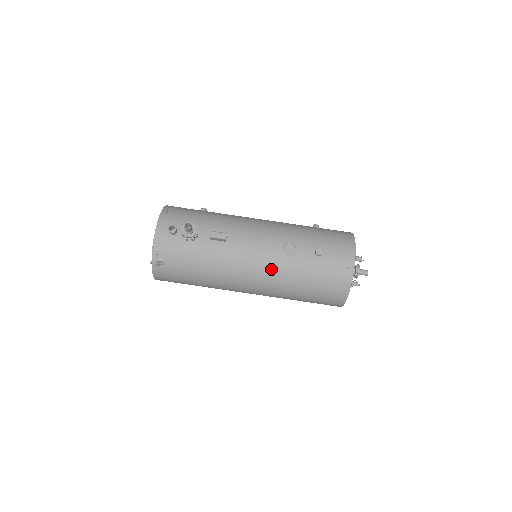
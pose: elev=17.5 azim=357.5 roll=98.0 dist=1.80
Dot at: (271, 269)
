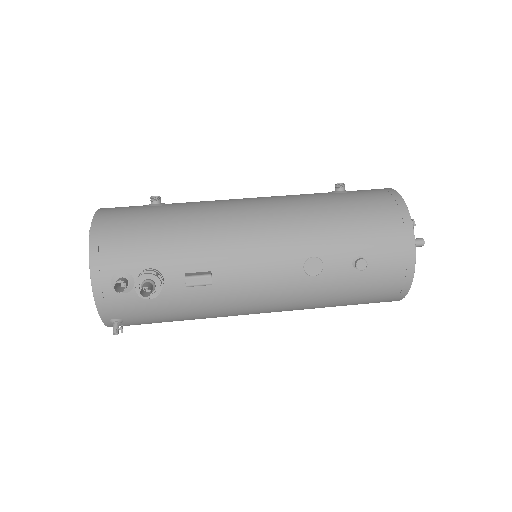
Dot at: (289, 298)
